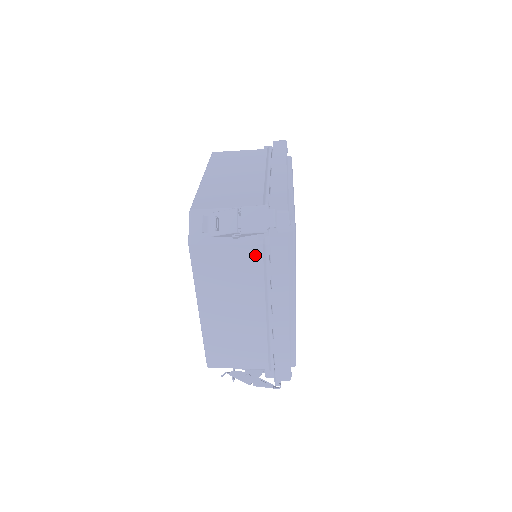
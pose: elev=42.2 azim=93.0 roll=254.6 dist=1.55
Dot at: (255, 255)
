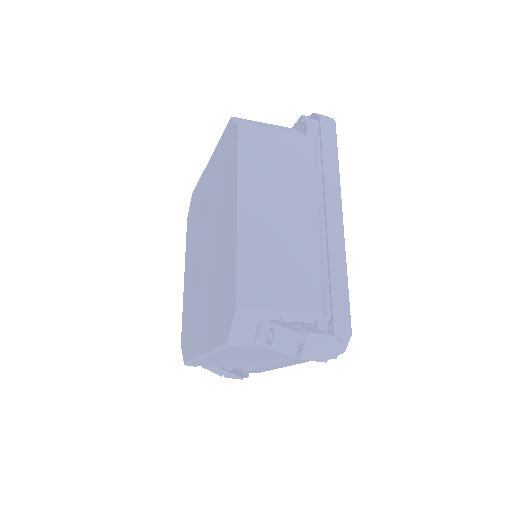
Dot at: occluded
